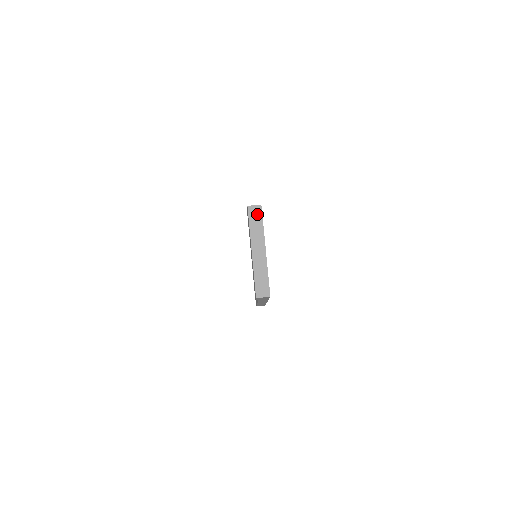
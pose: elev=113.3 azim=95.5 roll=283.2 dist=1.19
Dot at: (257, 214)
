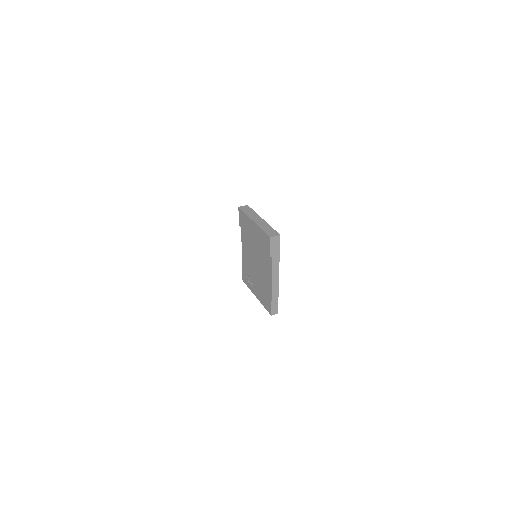
Dot at: (247, 208)
